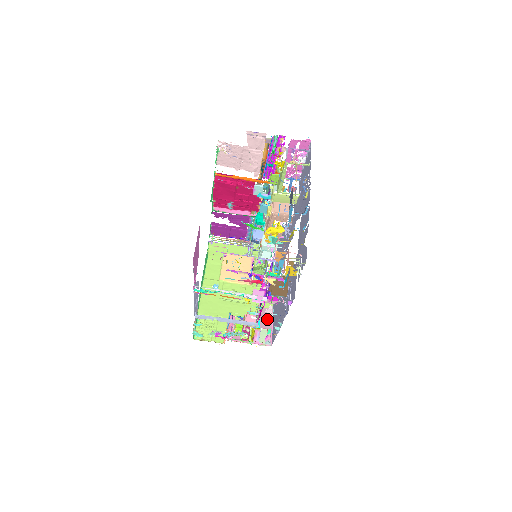
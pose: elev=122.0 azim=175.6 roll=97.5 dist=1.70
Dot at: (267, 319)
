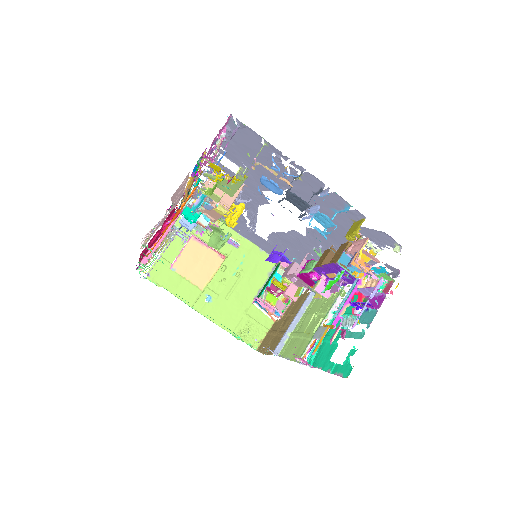
Dot at: occluded
